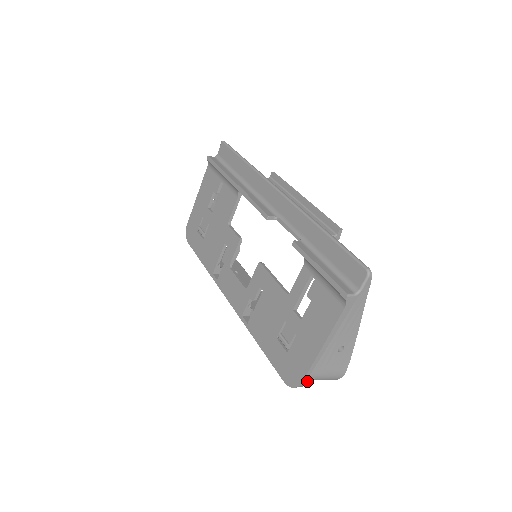
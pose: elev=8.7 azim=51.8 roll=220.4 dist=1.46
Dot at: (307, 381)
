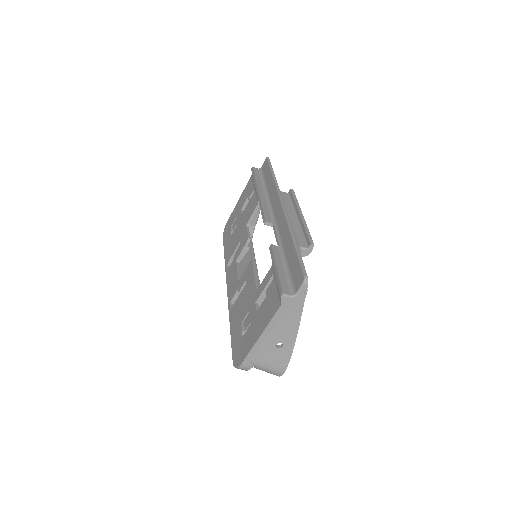
Dot at: (247, 365)
